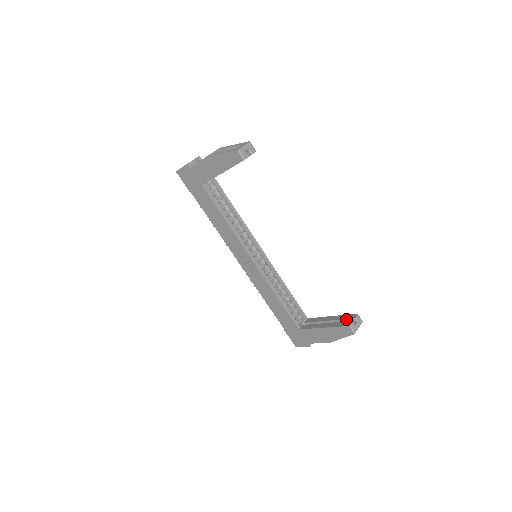
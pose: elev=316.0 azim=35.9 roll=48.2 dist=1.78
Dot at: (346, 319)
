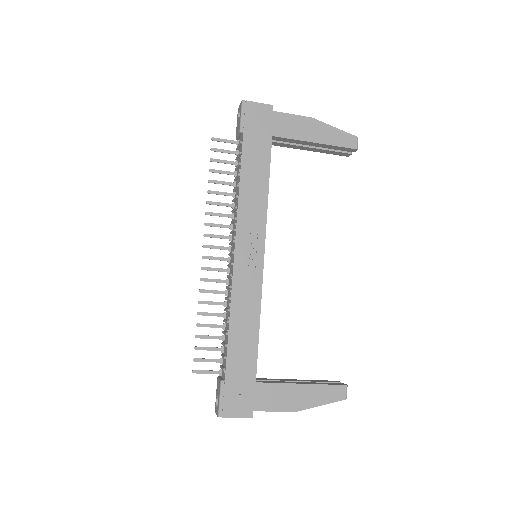
Dot at: (328, 382)
